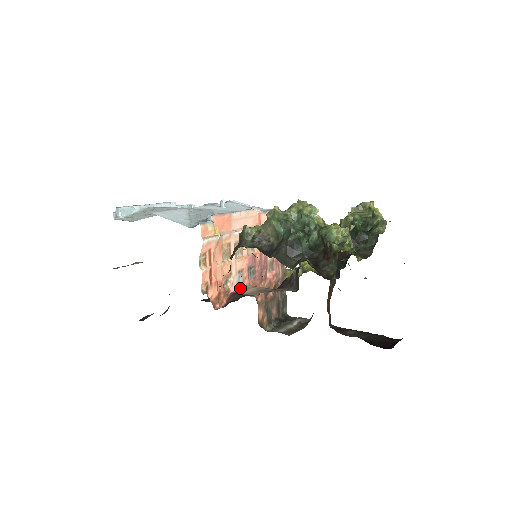
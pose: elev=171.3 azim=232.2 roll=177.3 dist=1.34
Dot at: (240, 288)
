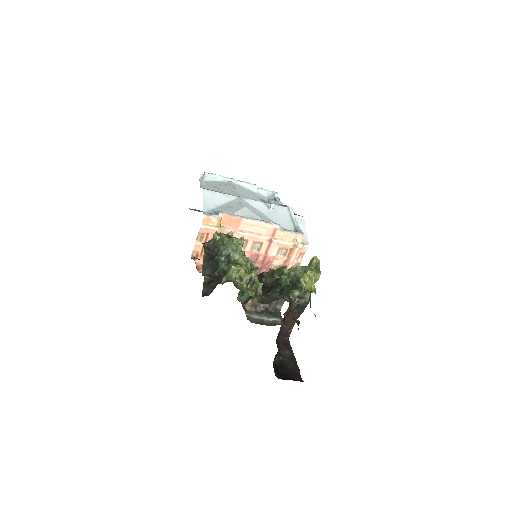
Dot at: occluded
